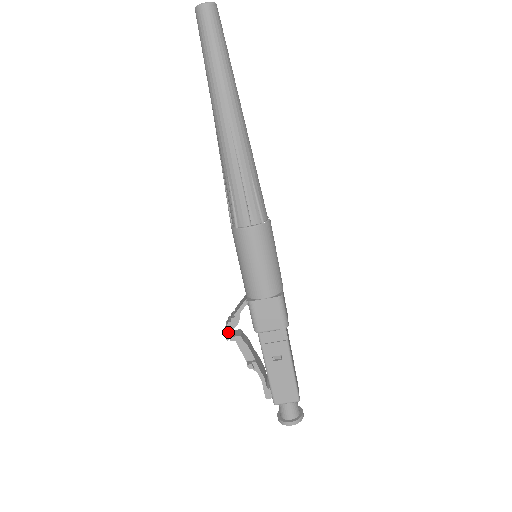
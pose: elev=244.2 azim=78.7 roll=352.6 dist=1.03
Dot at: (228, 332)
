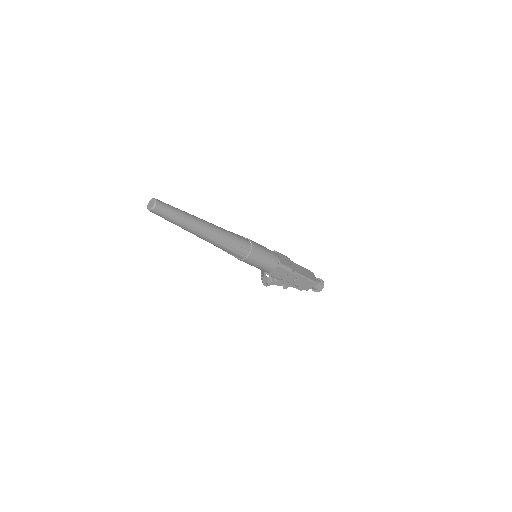
Dot at: (265, 284)
